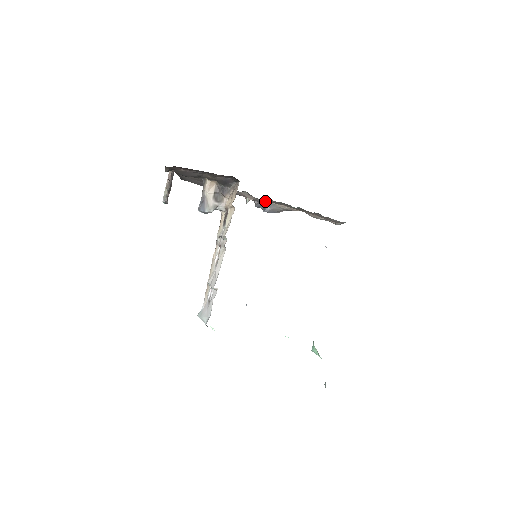
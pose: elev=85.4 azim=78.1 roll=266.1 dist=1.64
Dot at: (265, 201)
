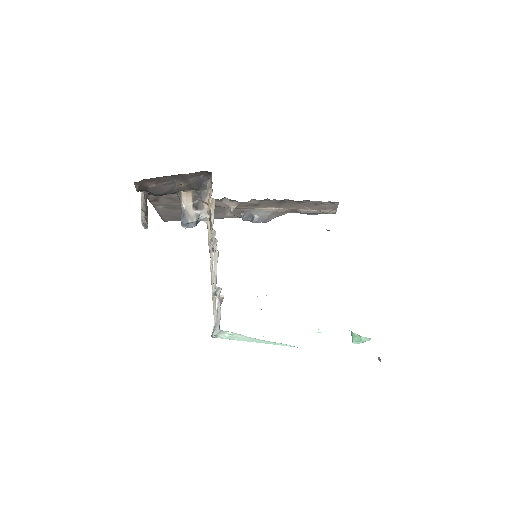
Dot at: (250, 209)
